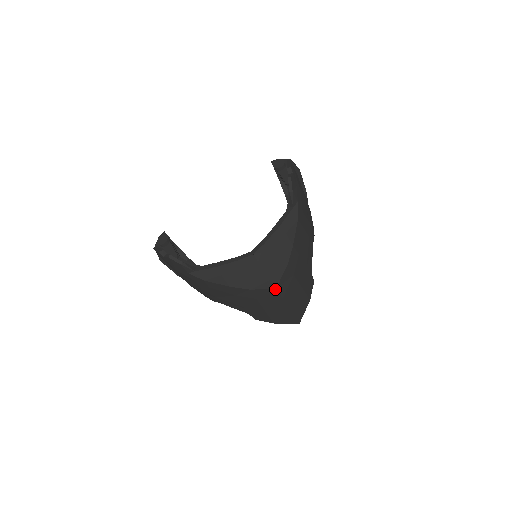
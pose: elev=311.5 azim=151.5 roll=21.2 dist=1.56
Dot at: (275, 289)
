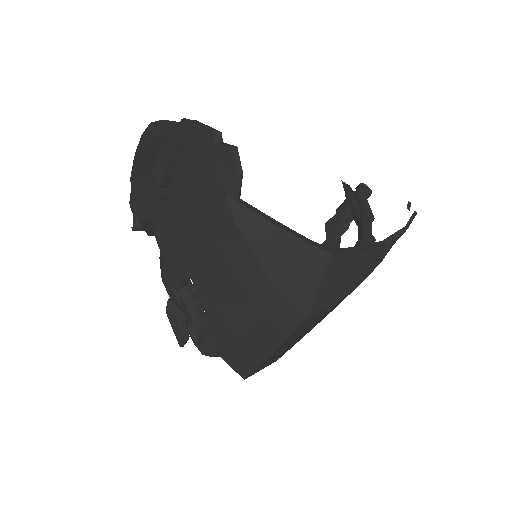
Dot at: (304, 318)
